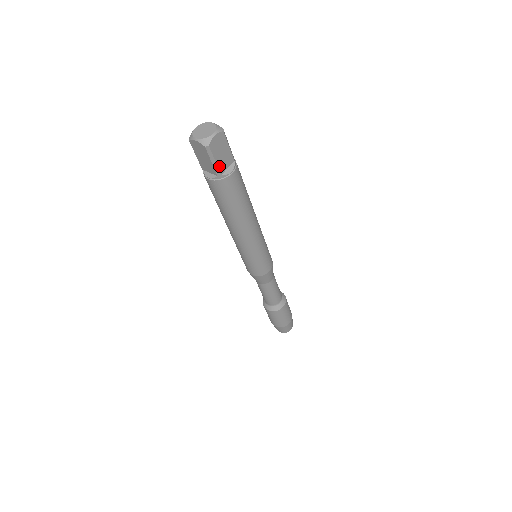
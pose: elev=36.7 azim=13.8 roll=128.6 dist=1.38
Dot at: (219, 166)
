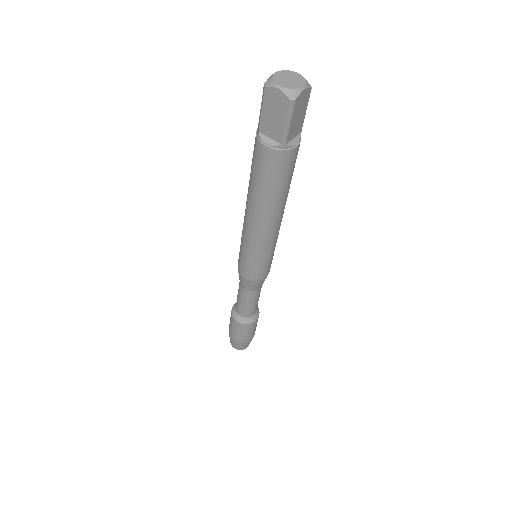
Dot at: (289, 132)
